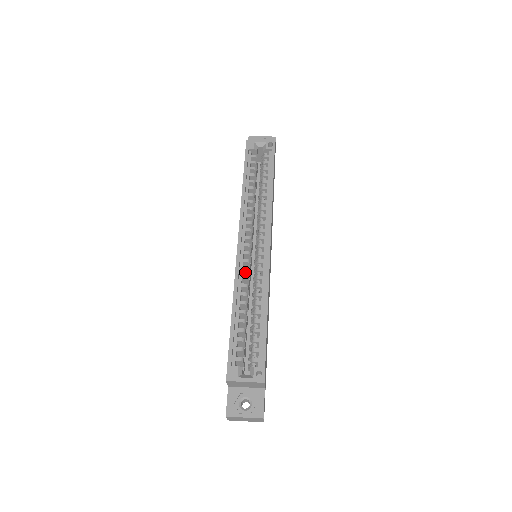
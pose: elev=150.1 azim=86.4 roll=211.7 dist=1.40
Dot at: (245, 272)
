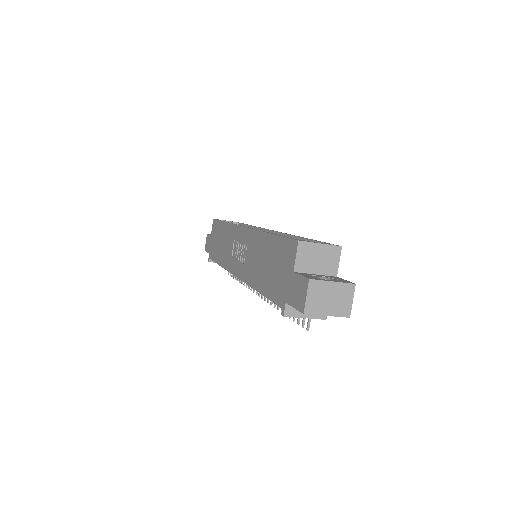
Dot at: occluded
